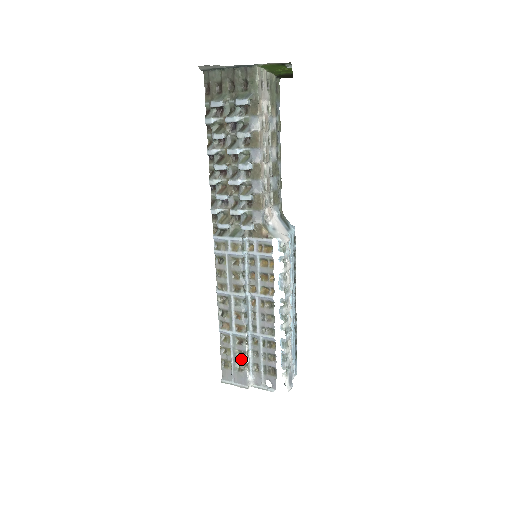
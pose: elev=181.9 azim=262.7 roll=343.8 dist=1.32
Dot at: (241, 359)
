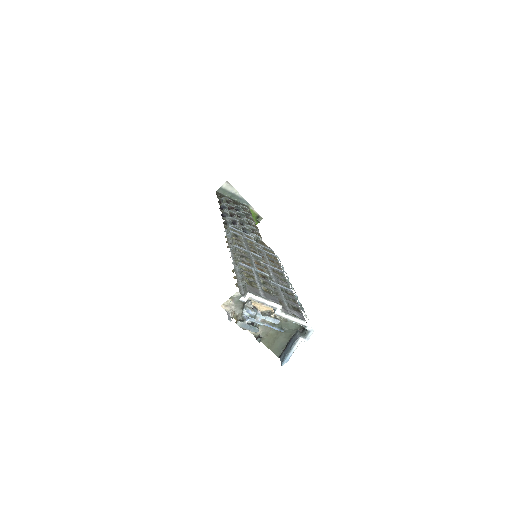
Dot at: (268, 286)
